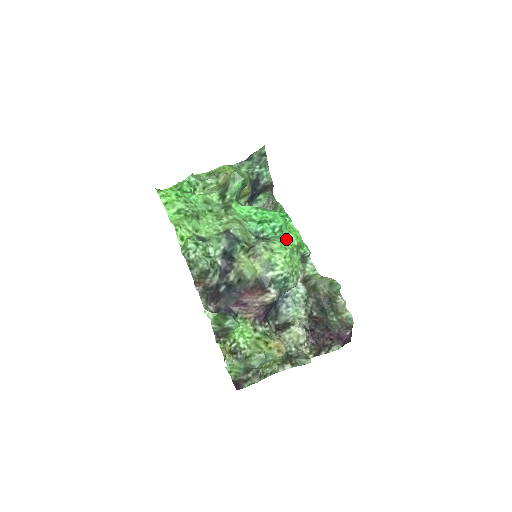
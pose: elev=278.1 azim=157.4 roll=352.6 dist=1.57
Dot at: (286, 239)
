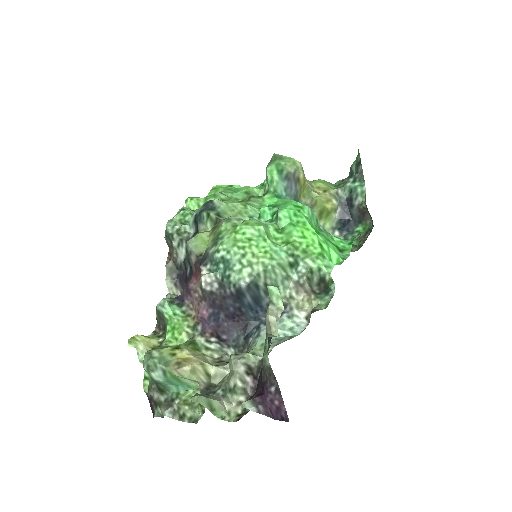
Dot at: (282, 232)
